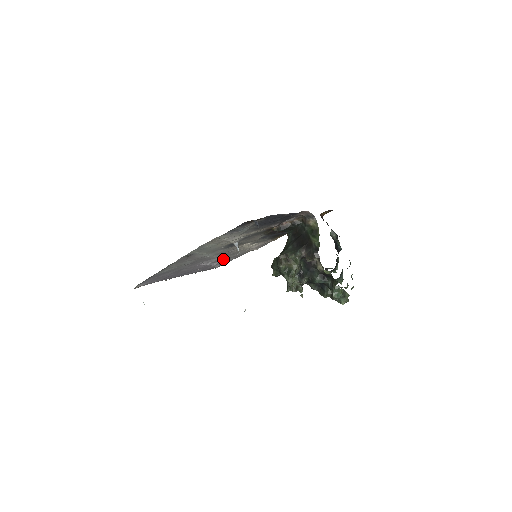
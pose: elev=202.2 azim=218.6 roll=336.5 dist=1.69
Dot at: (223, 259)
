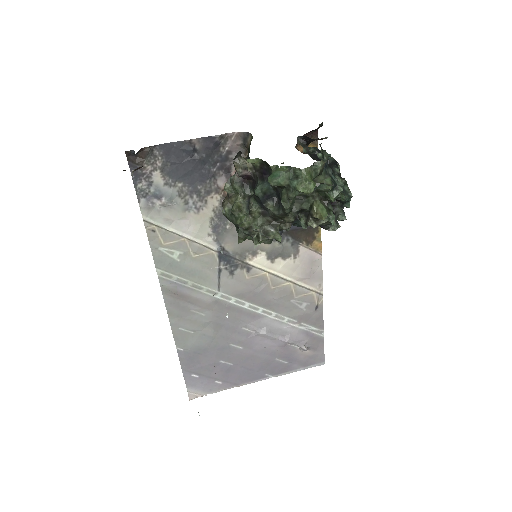
Dot at: (291, 325)
